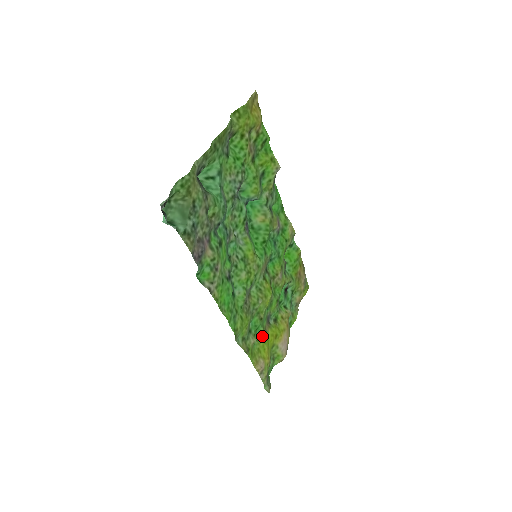
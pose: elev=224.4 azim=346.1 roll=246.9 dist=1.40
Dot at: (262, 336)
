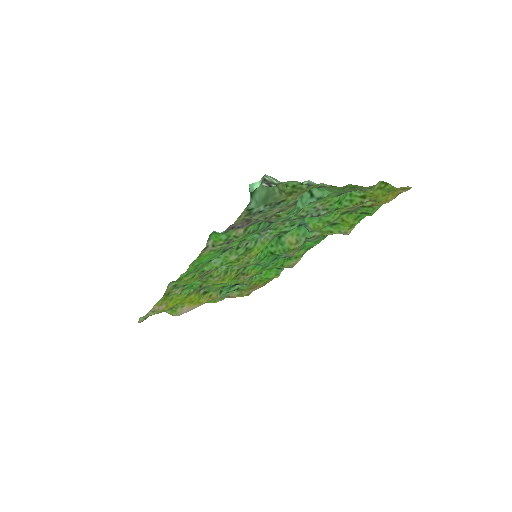
Dot at: (186, 294)
